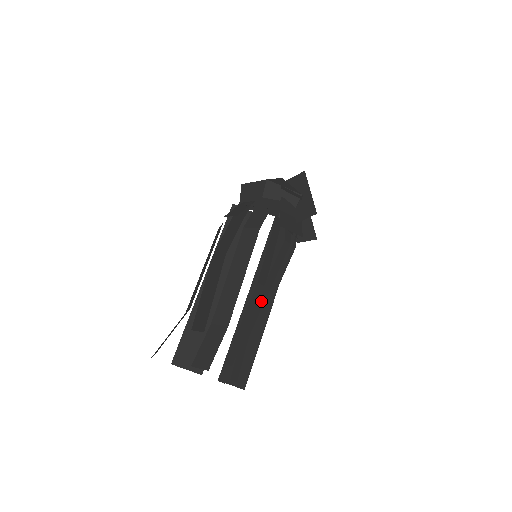
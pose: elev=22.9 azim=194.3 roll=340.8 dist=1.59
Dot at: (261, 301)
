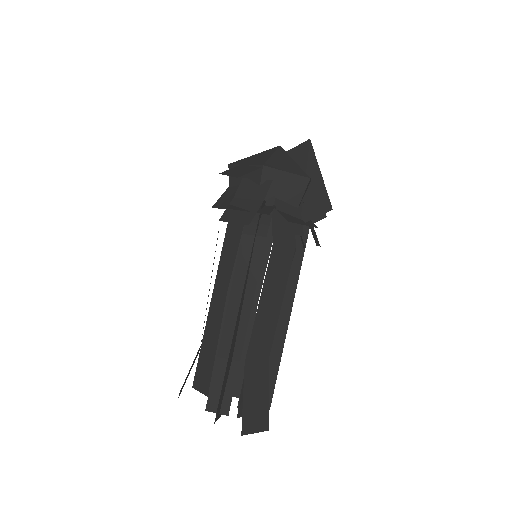
Dot at: (232, 315)
